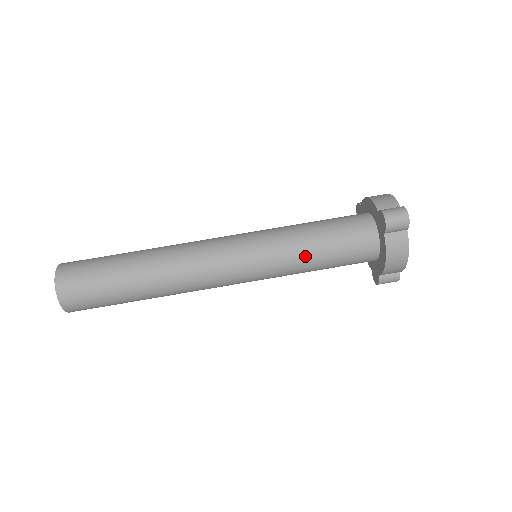
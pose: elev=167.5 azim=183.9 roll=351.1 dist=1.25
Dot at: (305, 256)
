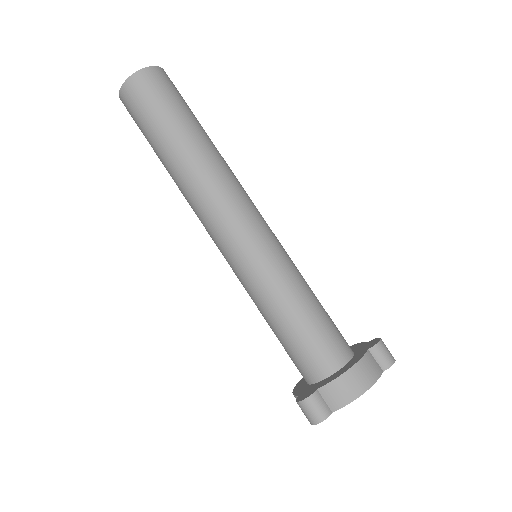
Dot at: (300, 289)
